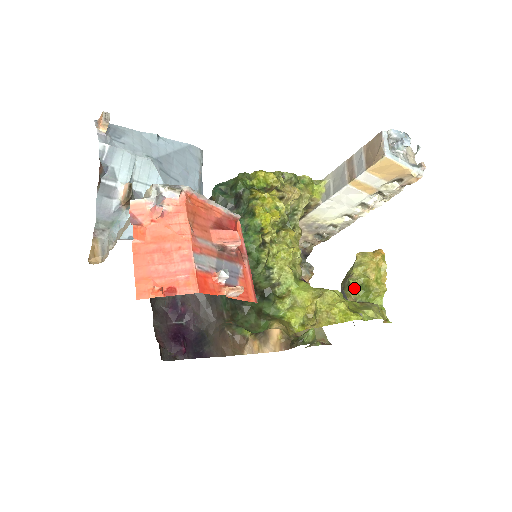
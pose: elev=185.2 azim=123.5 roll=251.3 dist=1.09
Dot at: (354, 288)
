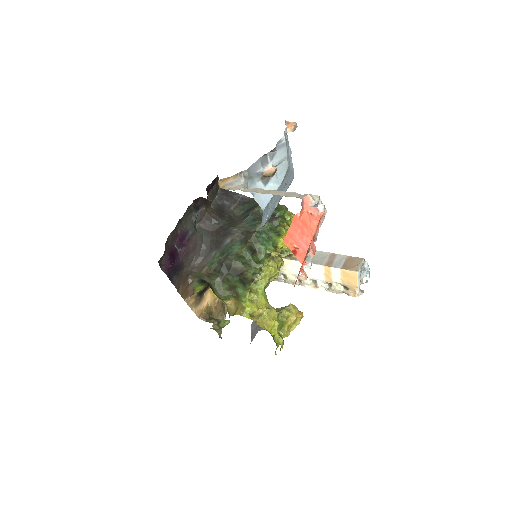
Dot at: occluded
